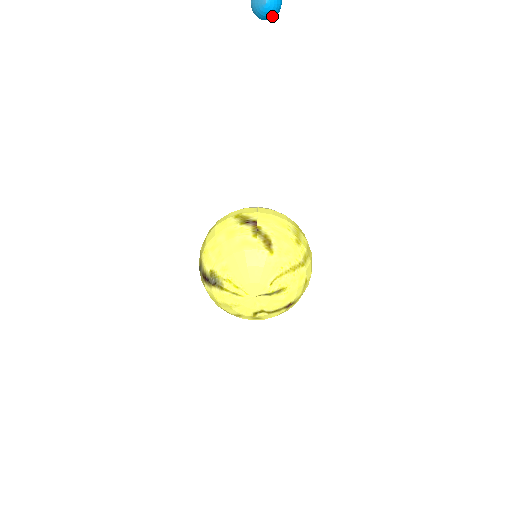
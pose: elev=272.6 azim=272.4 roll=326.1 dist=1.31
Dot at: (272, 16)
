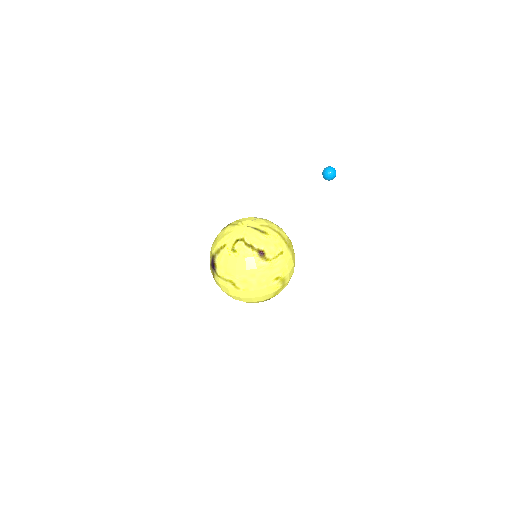
Dot at: (330, 173)
